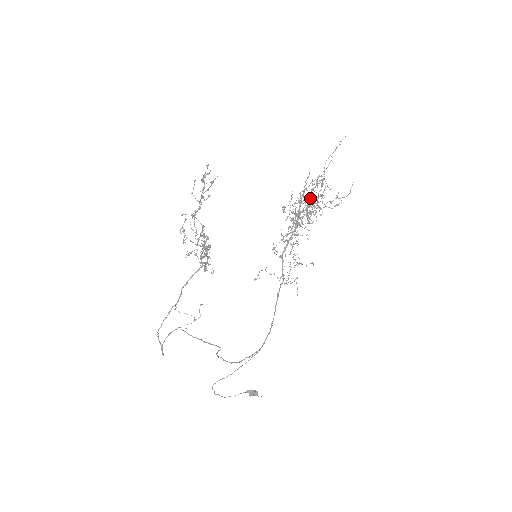
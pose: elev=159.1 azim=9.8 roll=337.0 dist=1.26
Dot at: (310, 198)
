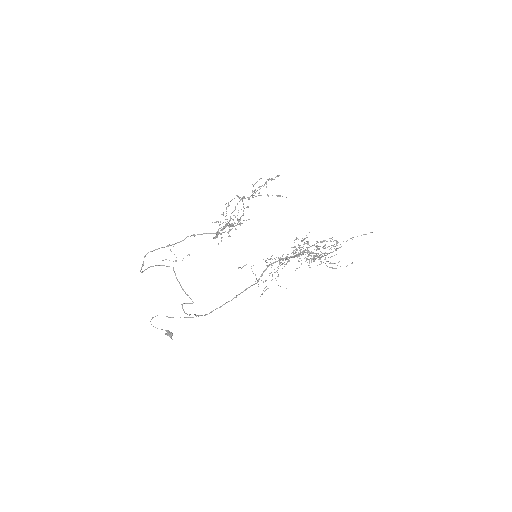
Dot at: occluded
